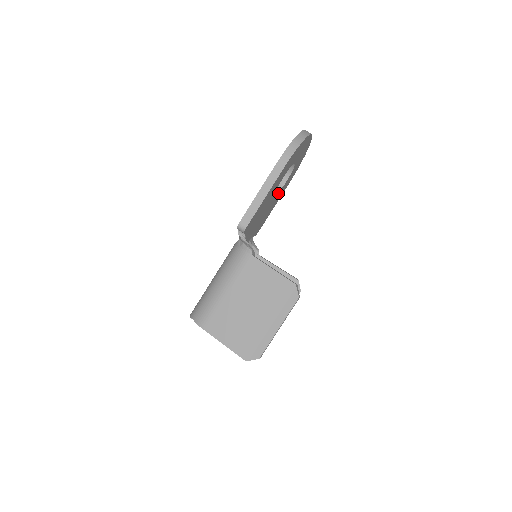
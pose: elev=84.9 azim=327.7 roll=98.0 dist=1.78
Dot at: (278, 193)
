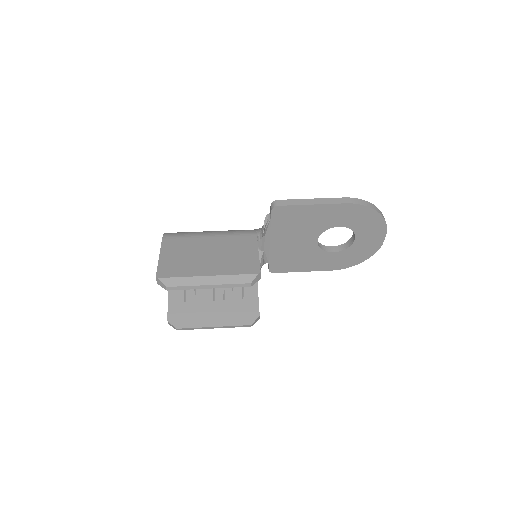
Dot at: (320, 251)
